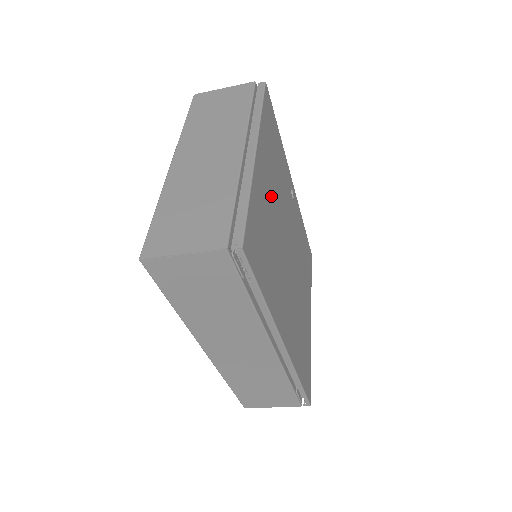
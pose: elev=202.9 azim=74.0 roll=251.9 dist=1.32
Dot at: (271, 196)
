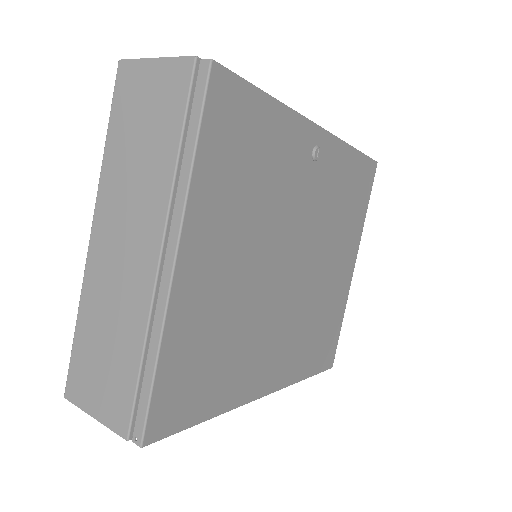
Dot at: (232, 265)
